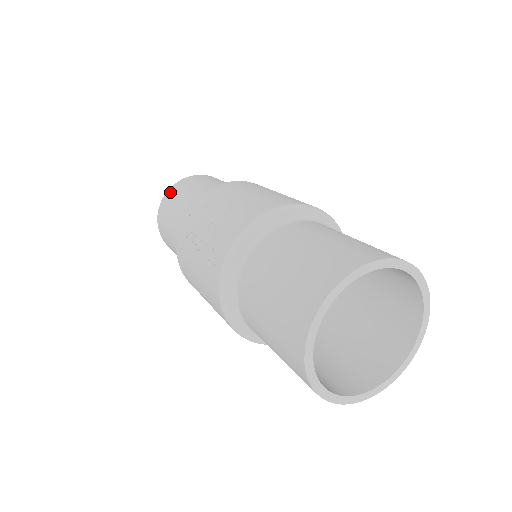
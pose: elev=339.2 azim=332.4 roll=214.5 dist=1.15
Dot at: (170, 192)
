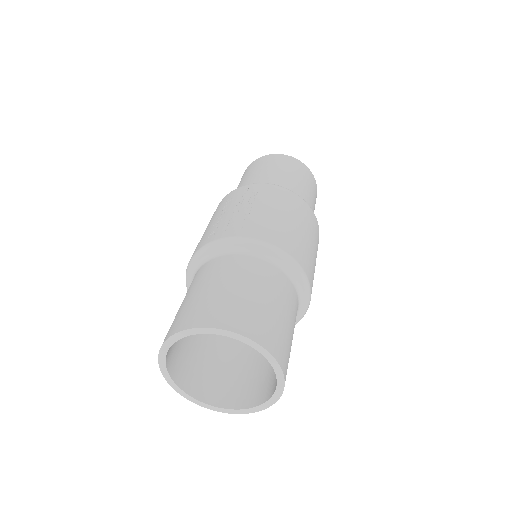
Dot at: (270, 157)
